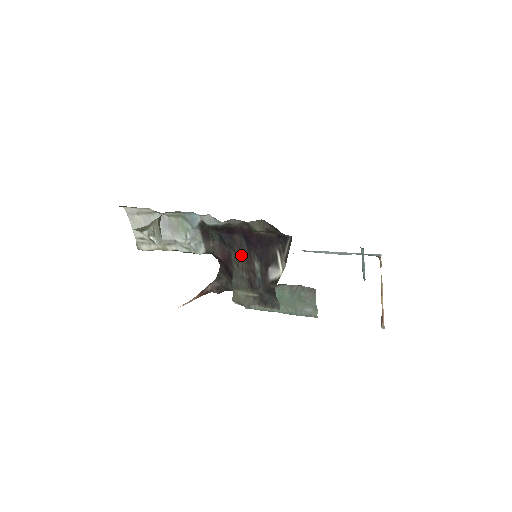
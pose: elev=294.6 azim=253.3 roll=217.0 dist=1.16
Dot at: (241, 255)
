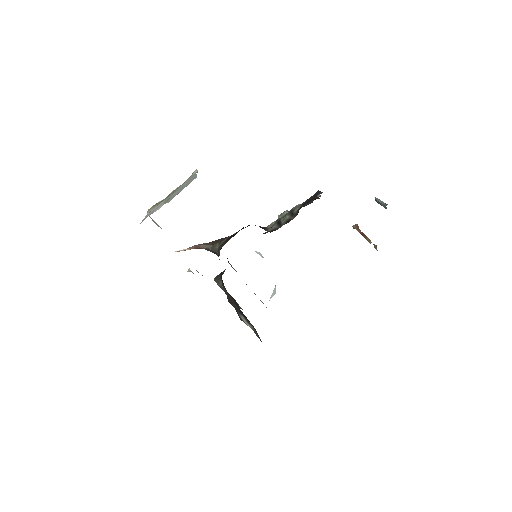
Dot at: (230, 296)
